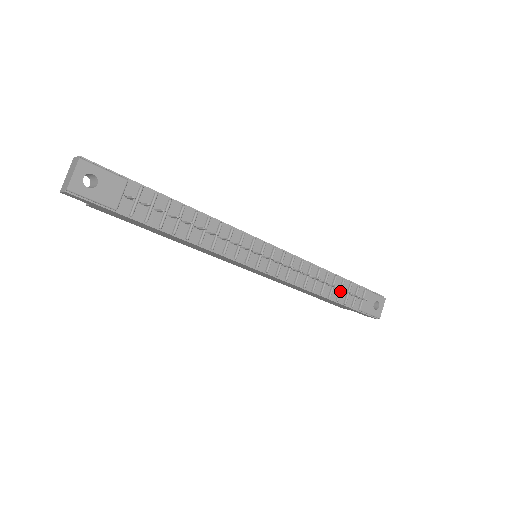
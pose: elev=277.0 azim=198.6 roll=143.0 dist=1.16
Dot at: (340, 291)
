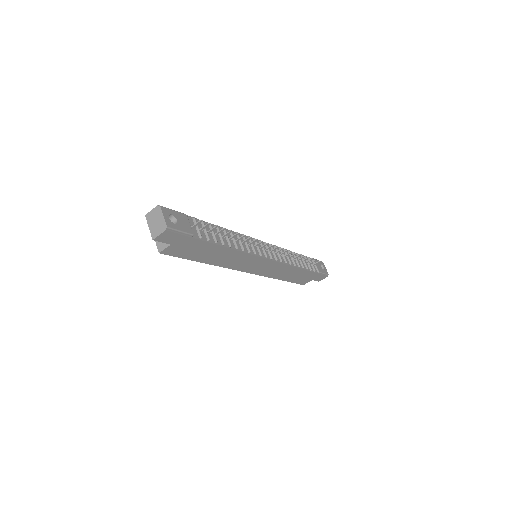
Dot at: (305, 262)
